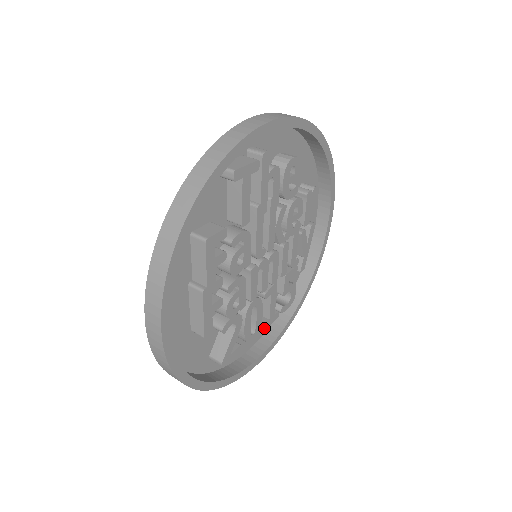
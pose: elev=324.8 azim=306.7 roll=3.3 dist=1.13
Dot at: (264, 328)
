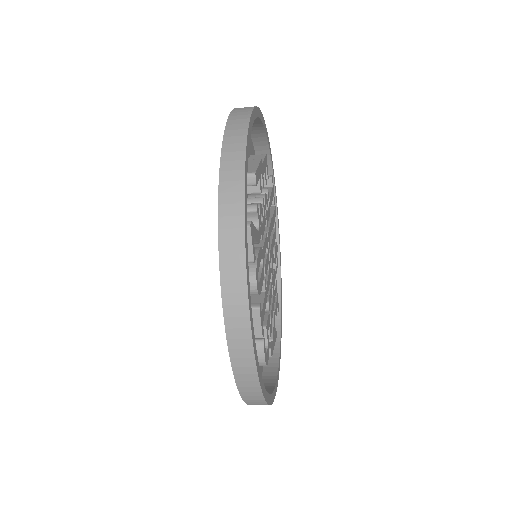
Dot at: (259, 308)
